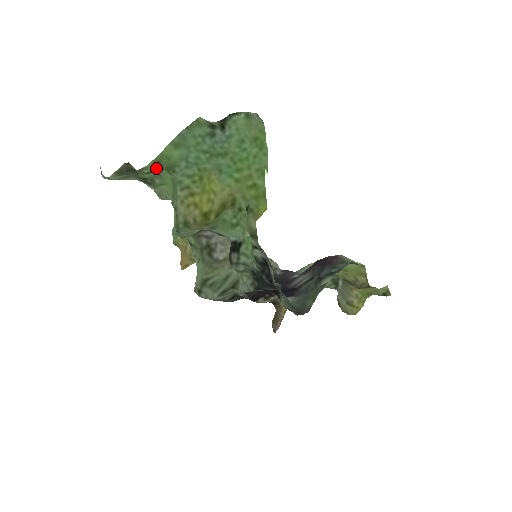
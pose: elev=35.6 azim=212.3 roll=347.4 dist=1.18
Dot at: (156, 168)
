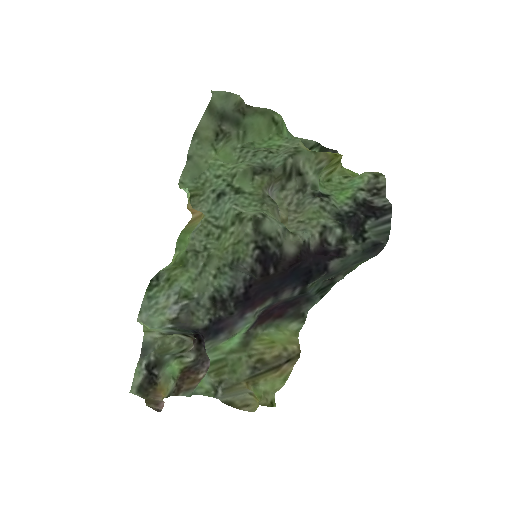
Dot at: (281, 122)
